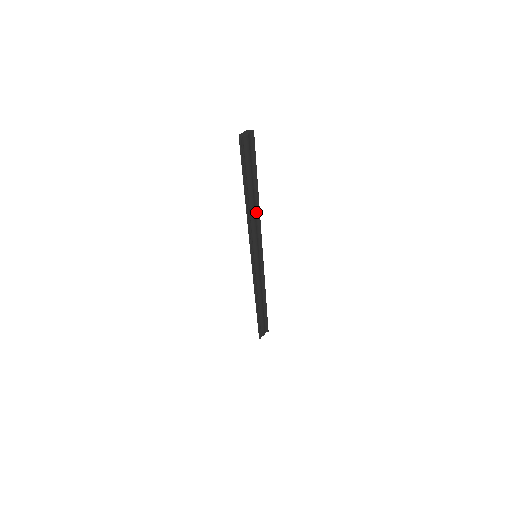
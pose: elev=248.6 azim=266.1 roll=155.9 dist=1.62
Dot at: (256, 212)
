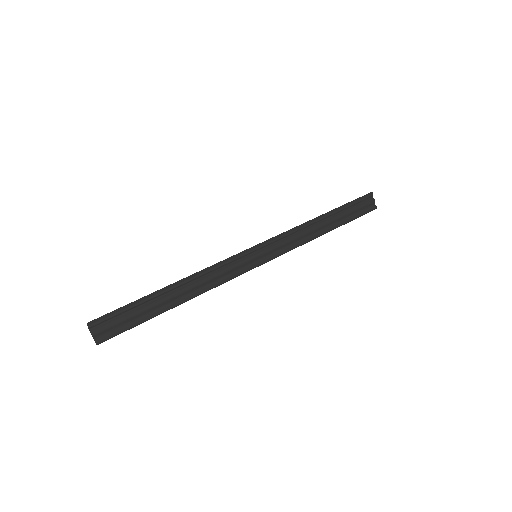
Dot at: (309, 236)
